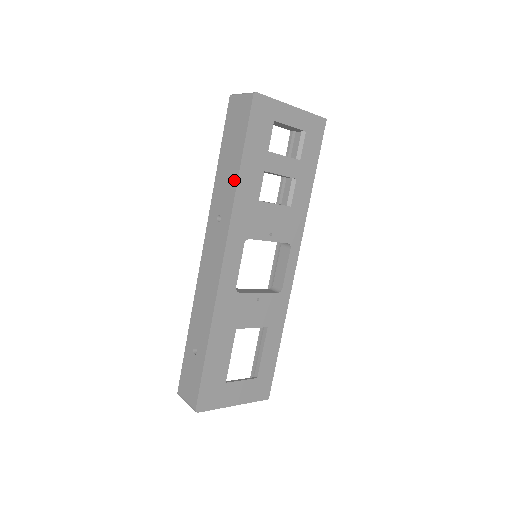
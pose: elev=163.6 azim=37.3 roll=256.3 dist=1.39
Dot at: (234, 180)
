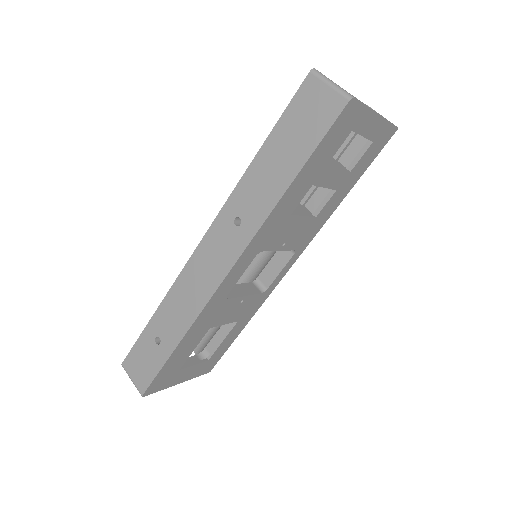
Dot at: (277, 192)
